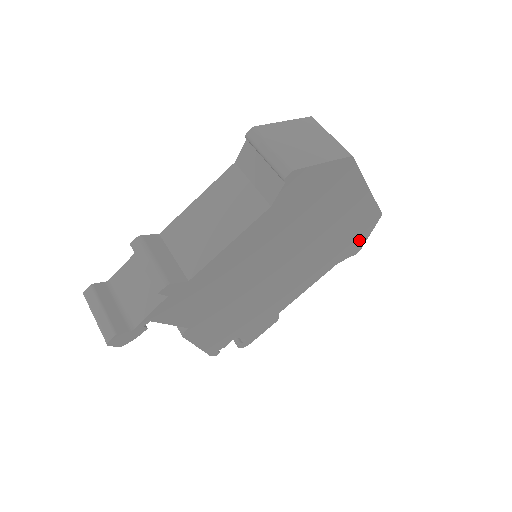
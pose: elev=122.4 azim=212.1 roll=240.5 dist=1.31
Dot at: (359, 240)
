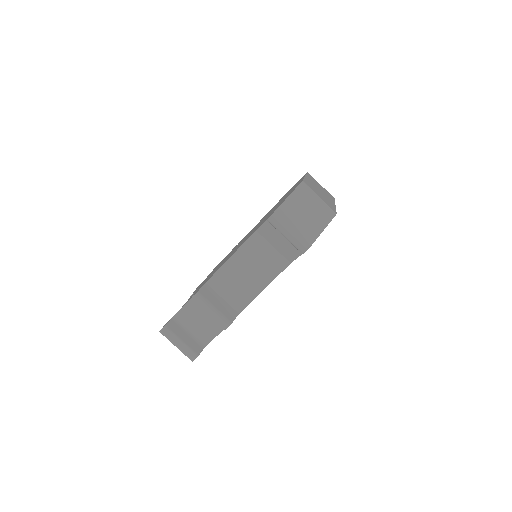
Dot at: occluded
